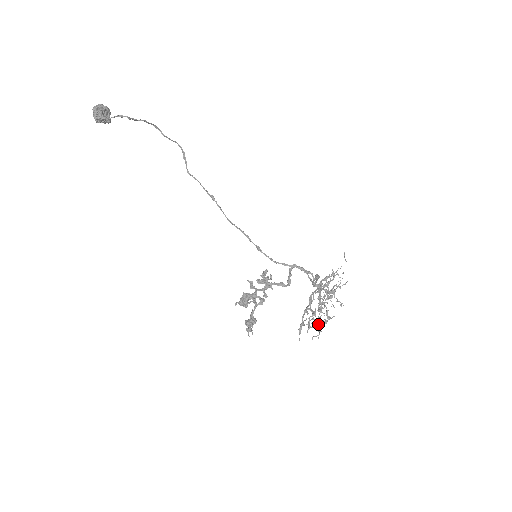
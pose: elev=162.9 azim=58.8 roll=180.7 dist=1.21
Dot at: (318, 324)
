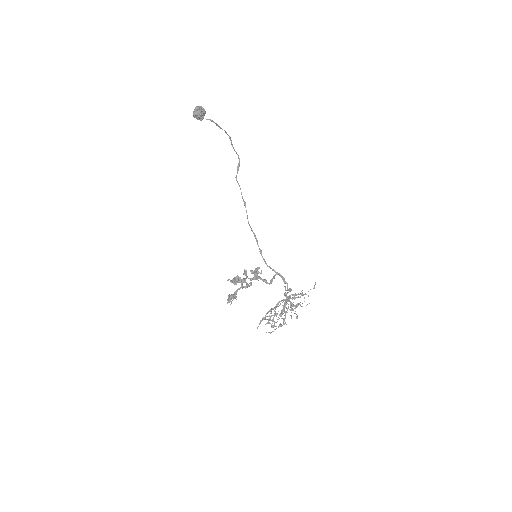
Dot at: occluded
